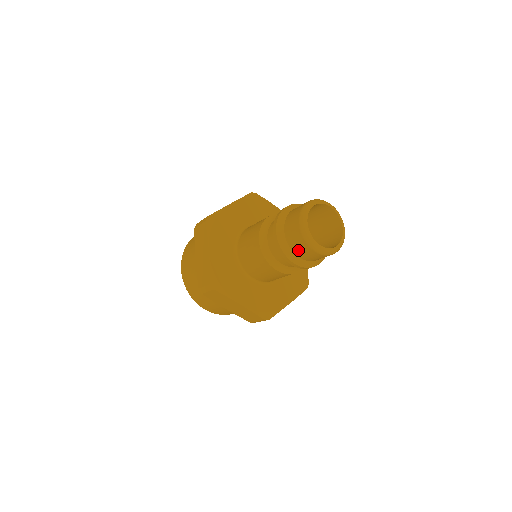
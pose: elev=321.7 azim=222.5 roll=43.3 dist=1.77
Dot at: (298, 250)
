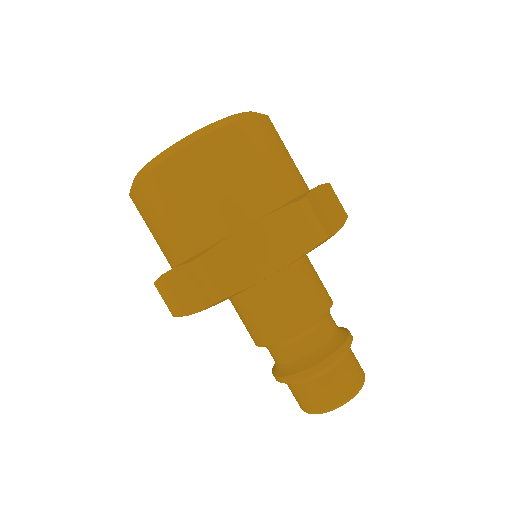
Dot at: occluded
